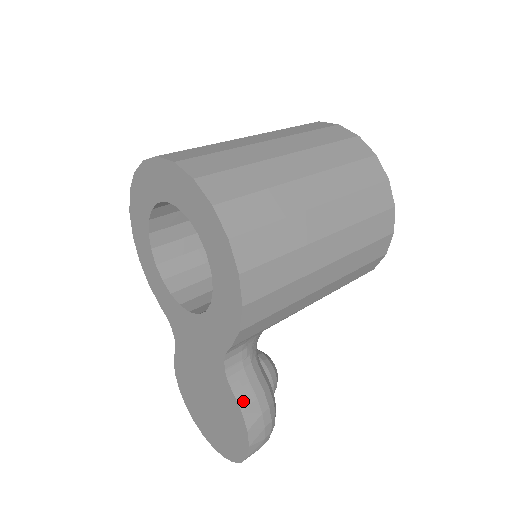
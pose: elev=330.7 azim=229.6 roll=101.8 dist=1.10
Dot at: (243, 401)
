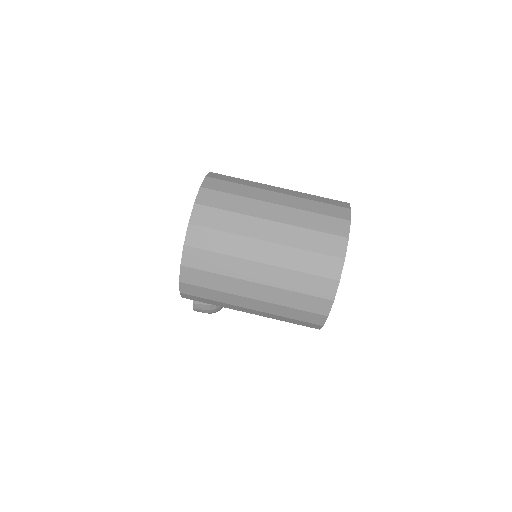
Dot at: (196, 301)
